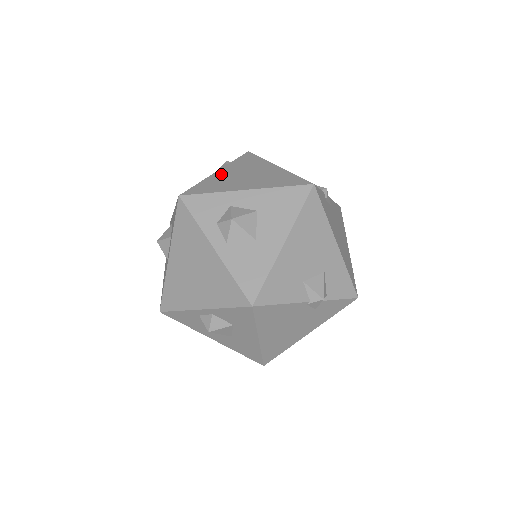
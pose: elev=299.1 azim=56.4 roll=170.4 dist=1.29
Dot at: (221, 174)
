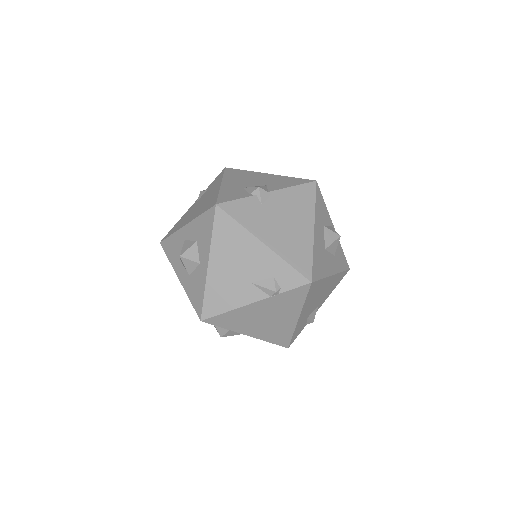
Dot at: (253, 309)
